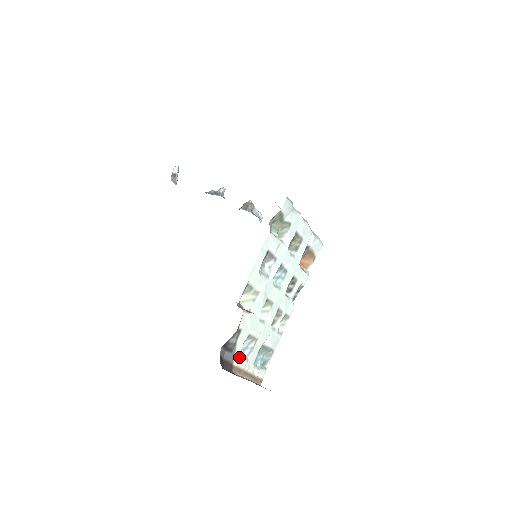
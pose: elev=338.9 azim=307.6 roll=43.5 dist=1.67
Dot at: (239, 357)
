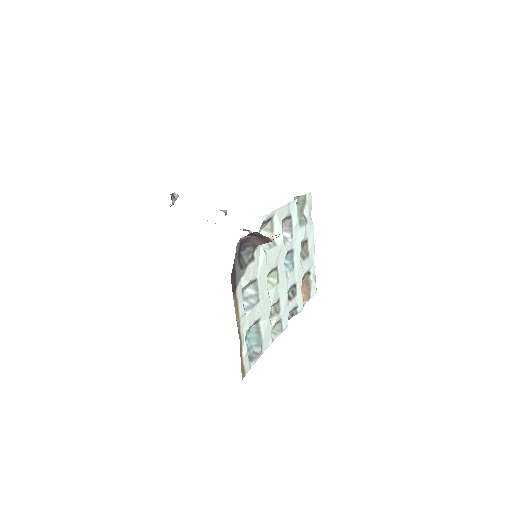
Dot at: occluded
